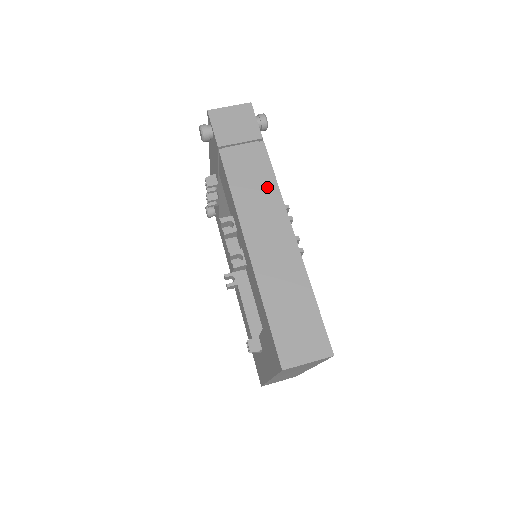
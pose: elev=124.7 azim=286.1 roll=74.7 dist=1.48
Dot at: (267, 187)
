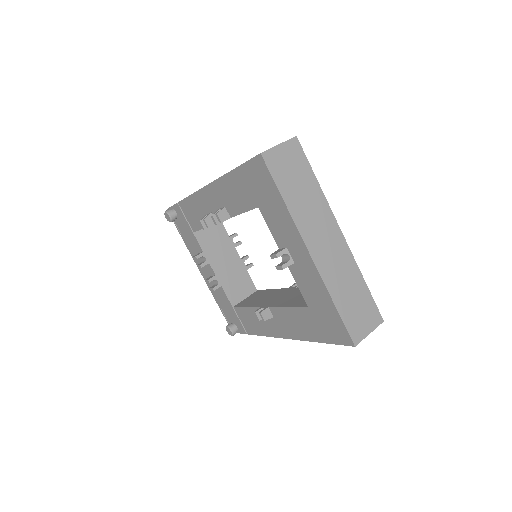
Dot at: occluded
